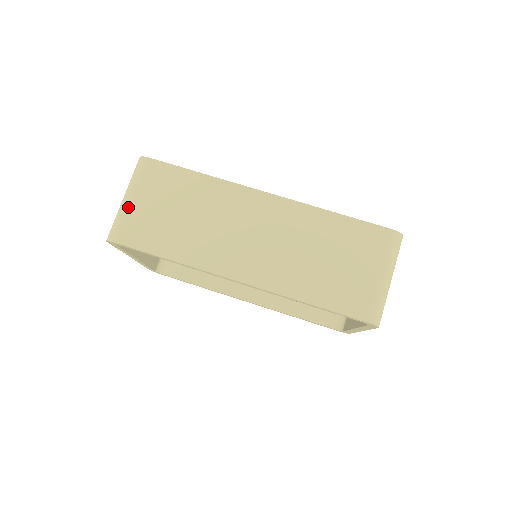
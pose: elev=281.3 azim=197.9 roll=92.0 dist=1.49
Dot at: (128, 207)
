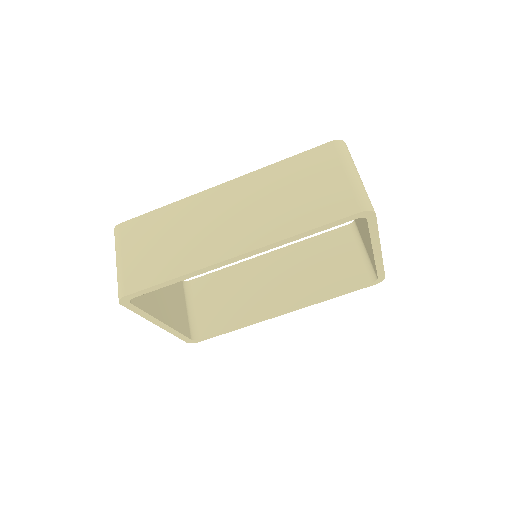
Dot at: (122, 265)
